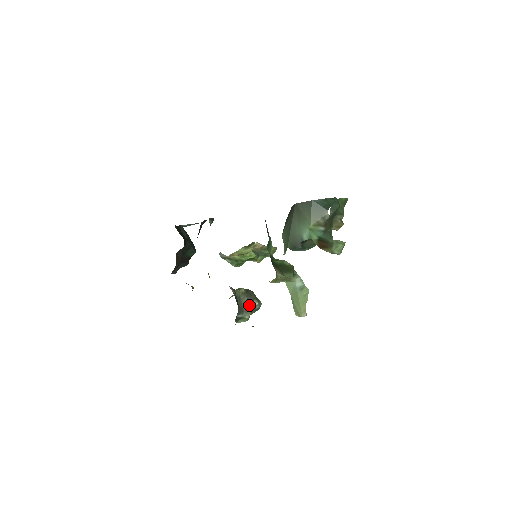
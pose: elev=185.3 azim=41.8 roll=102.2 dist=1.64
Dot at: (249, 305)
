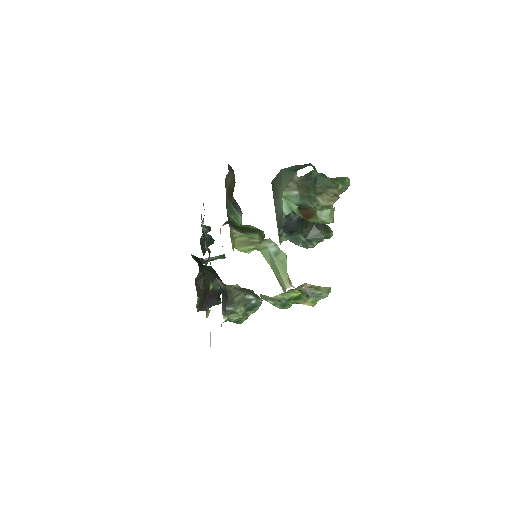
Dot at: (241, 298)
